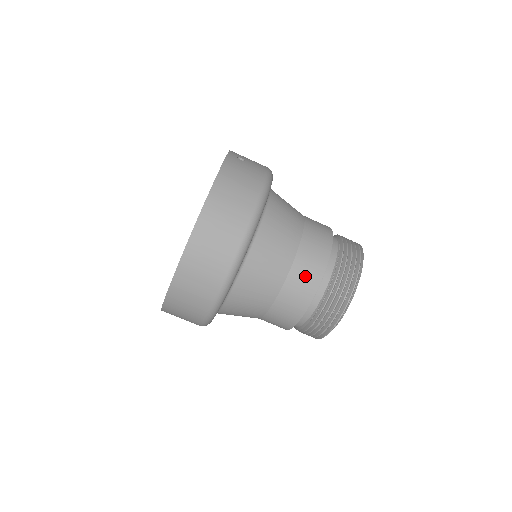
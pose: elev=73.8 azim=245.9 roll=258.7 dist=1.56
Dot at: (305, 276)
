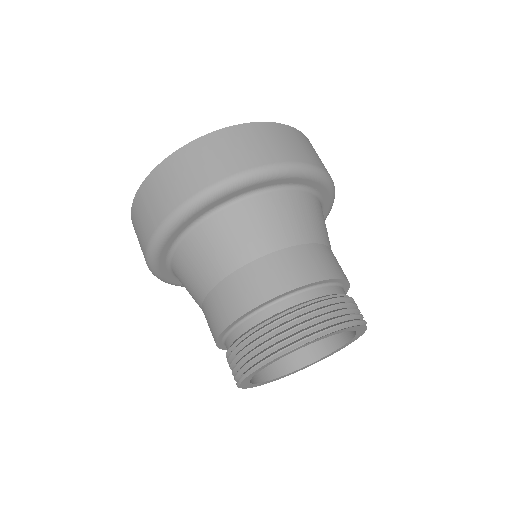
Dot at: (328, 260)
